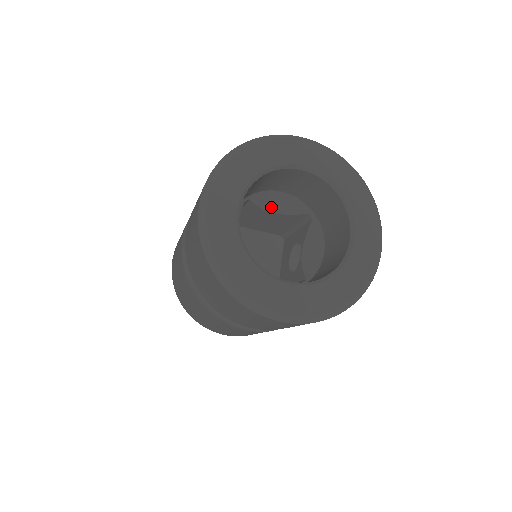
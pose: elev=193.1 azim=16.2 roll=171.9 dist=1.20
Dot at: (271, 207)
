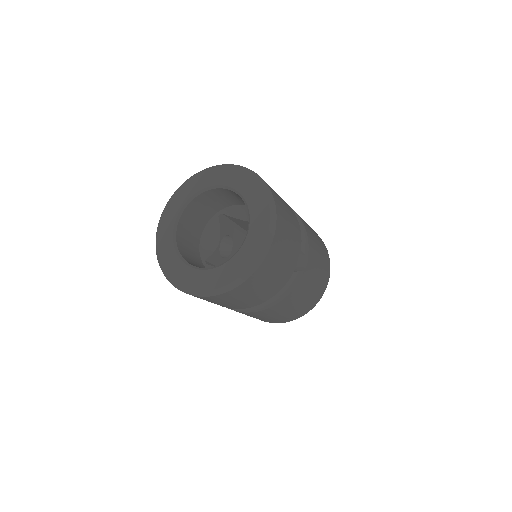
Dot at: (244, 217)
